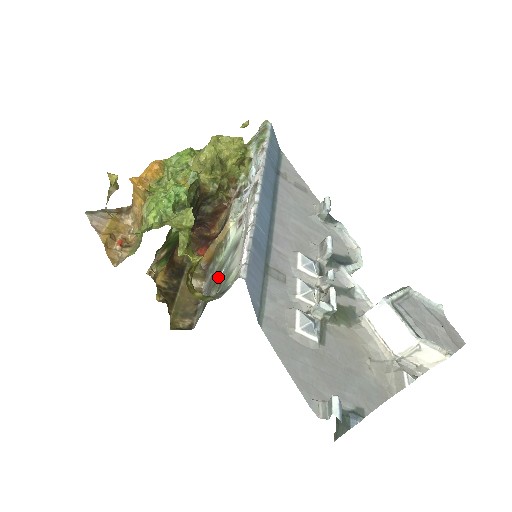
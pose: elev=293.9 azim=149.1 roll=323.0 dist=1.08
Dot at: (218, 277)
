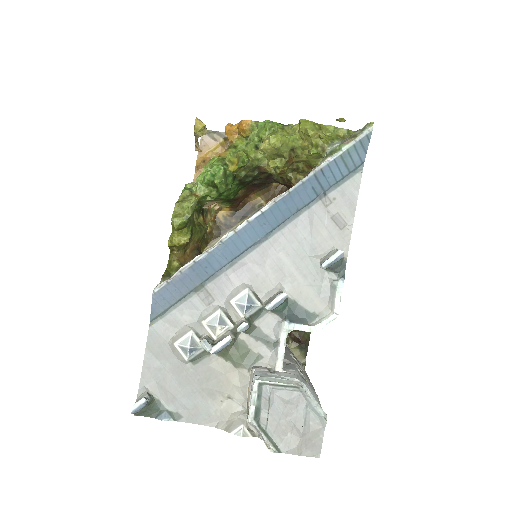
Dot at: occluded
